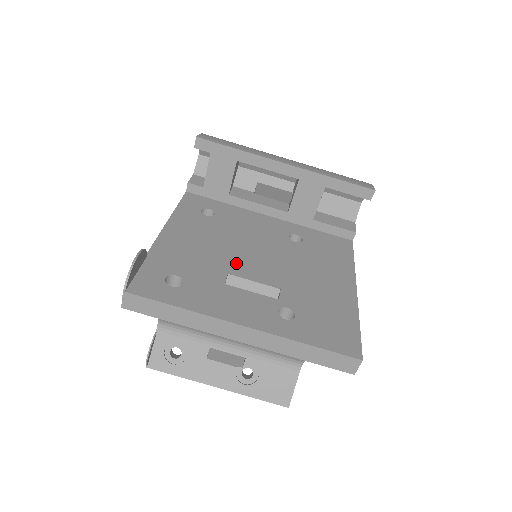
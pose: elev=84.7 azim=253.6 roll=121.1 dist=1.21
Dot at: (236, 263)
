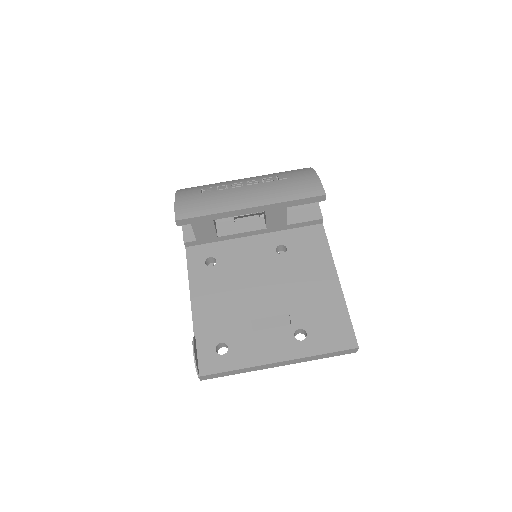
Dot at: (252, 306)
